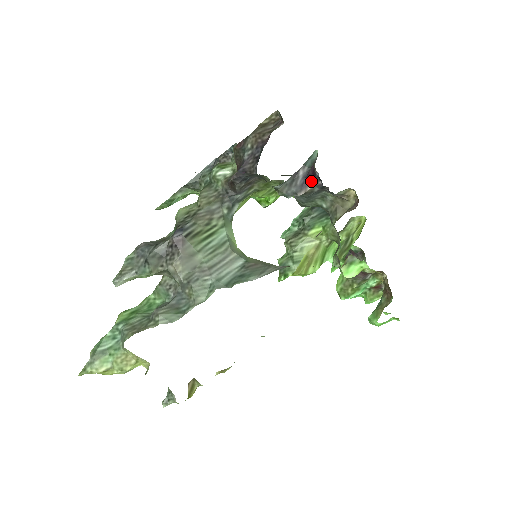
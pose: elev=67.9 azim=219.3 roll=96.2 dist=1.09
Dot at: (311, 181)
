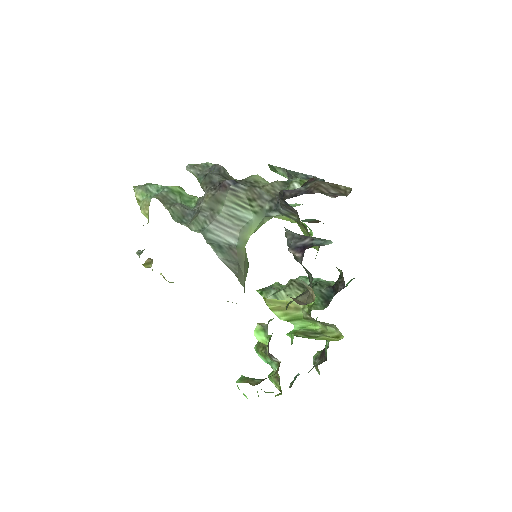
Dot at: (302, 252)
